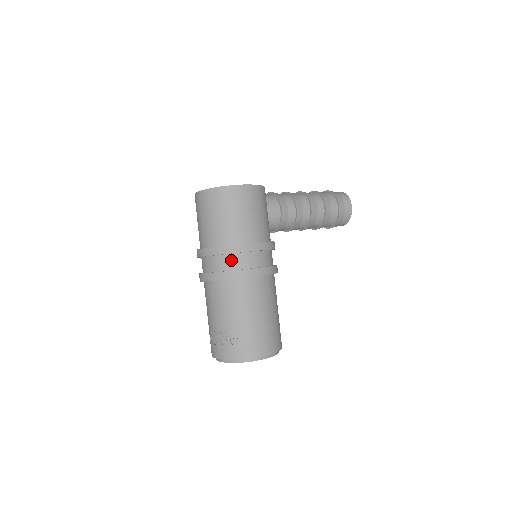
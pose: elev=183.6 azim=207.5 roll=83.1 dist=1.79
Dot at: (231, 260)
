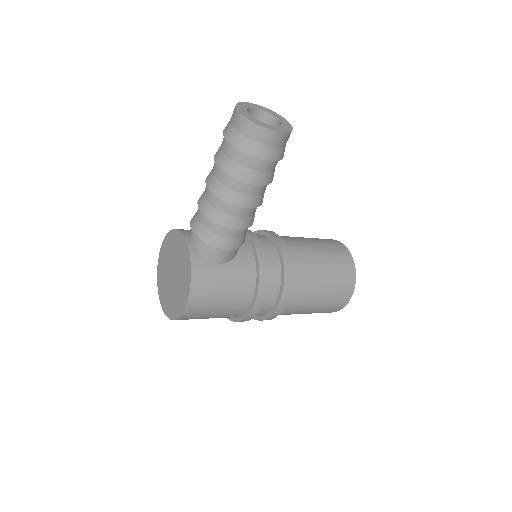
Dot at: occluded
